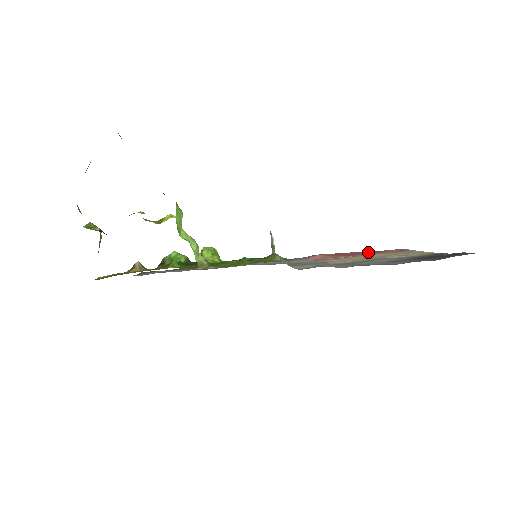
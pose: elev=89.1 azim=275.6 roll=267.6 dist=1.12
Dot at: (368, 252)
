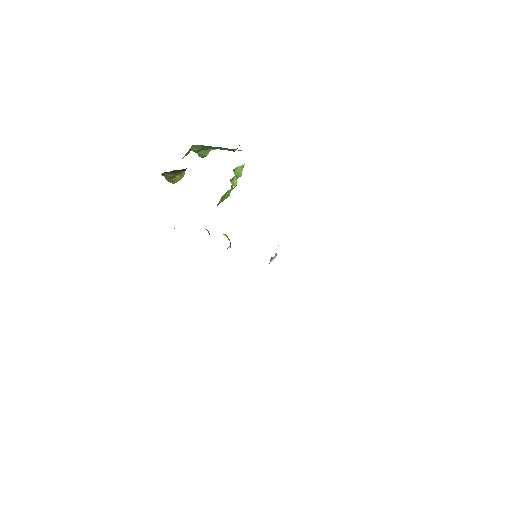
Dot at: occluded
